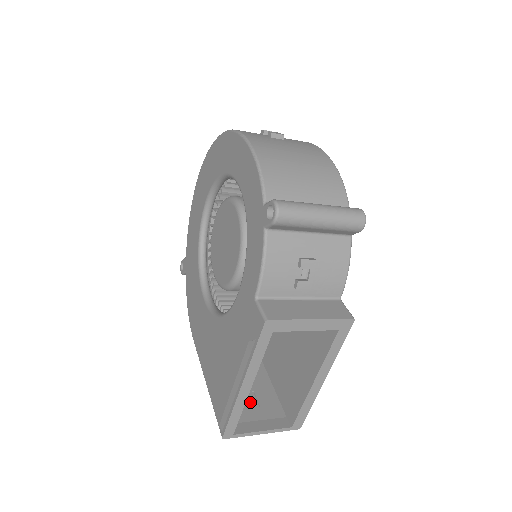
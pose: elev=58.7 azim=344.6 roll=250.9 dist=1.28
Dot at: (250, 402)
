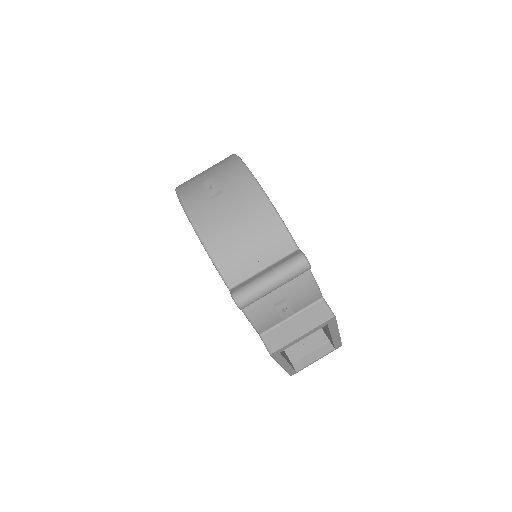
Dot at: (302, 340)
